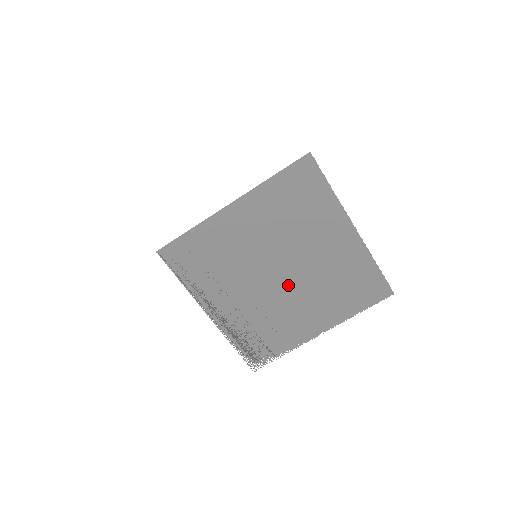
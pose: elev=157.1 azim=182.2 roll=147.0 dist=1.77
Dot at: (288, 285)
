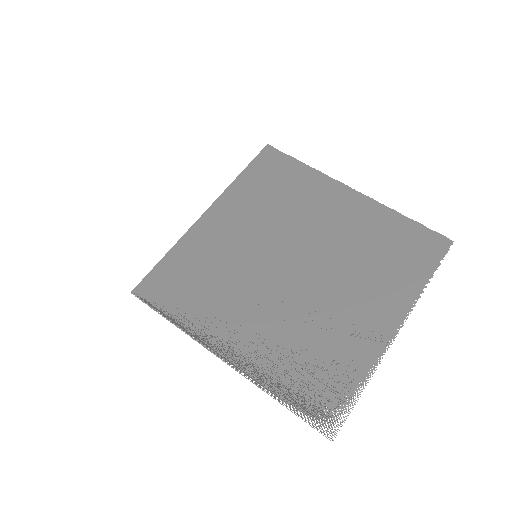
Dot at: (313, 277)
